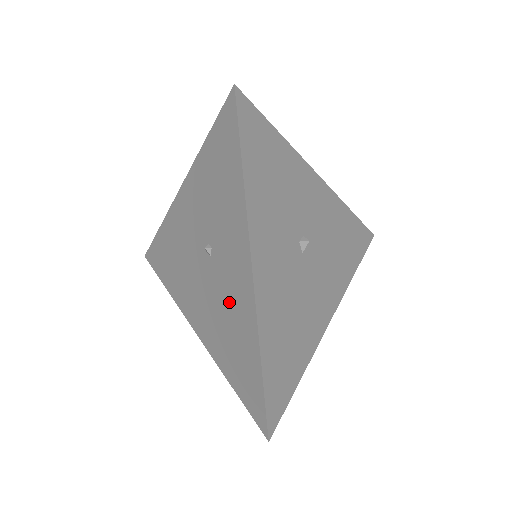
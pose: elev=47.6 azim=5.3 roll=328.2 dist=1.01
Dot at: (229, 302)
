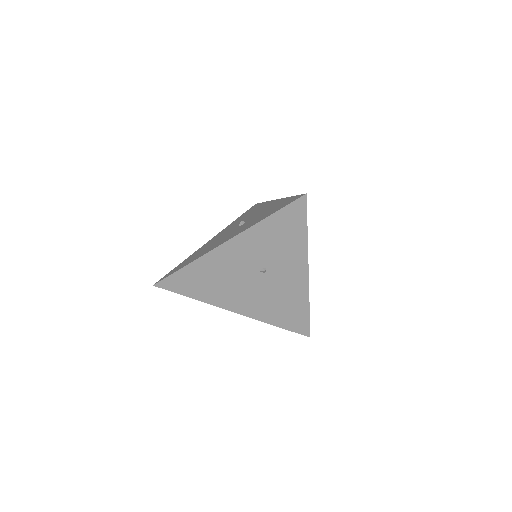
Dot at: (283, 291)
